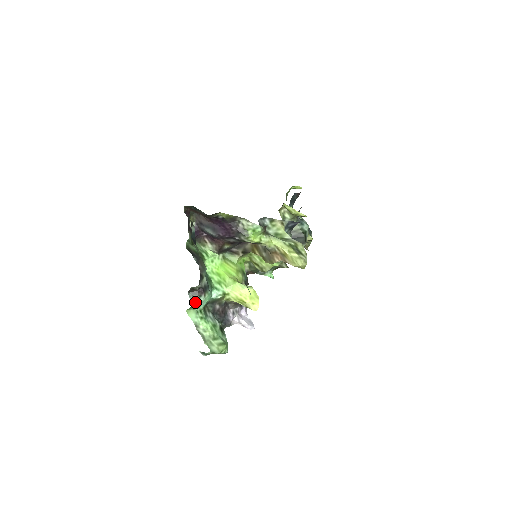
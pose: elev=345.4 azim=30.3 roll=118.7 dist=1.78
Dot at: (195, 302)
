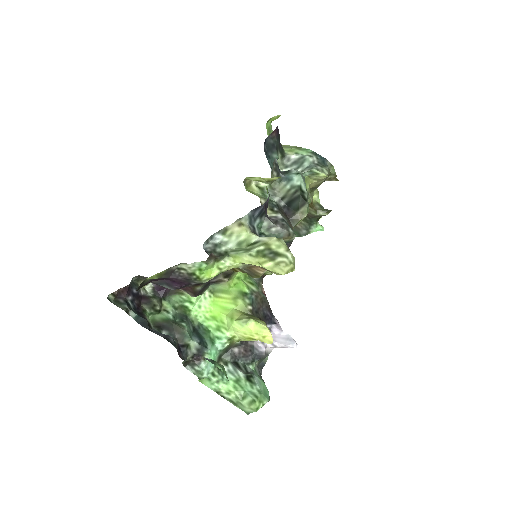
Dot at: (198, 373)
